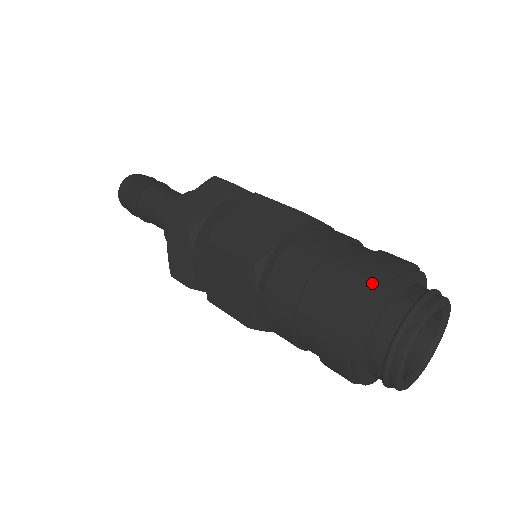
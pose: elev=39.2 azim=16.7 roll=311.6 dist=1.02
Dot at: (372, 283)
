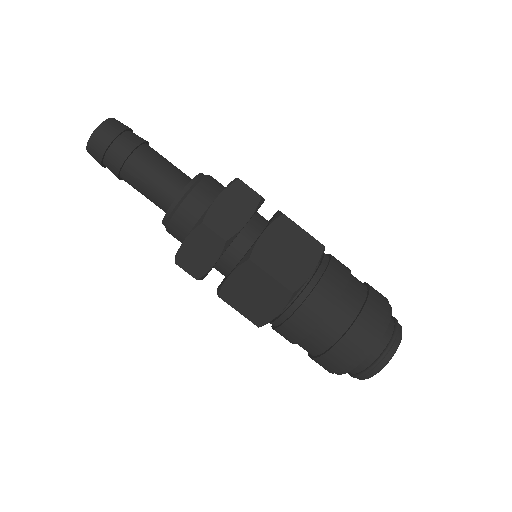
Dot at: (376, 322)
